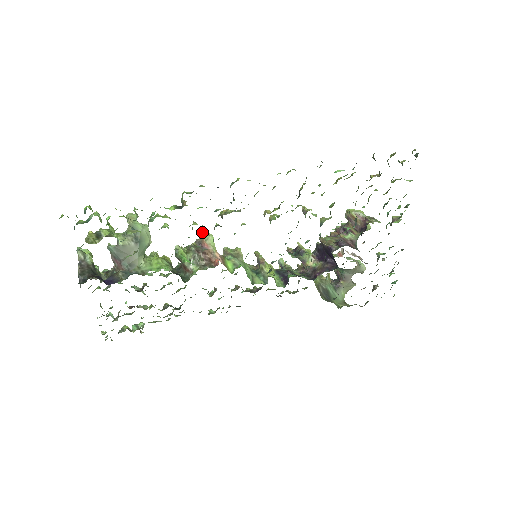
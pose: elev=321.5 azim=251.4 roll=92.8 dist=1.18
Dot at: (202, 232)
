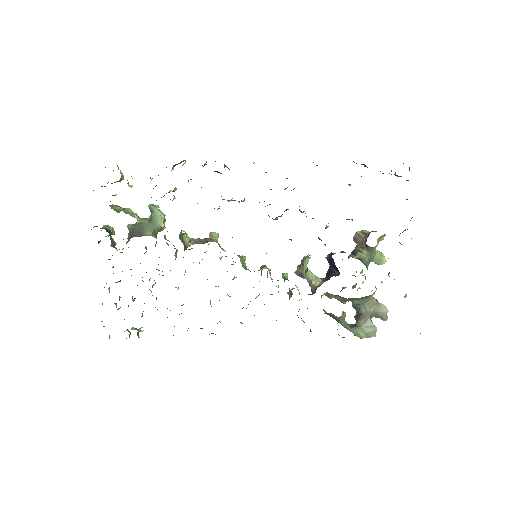
Dot at: occluded
